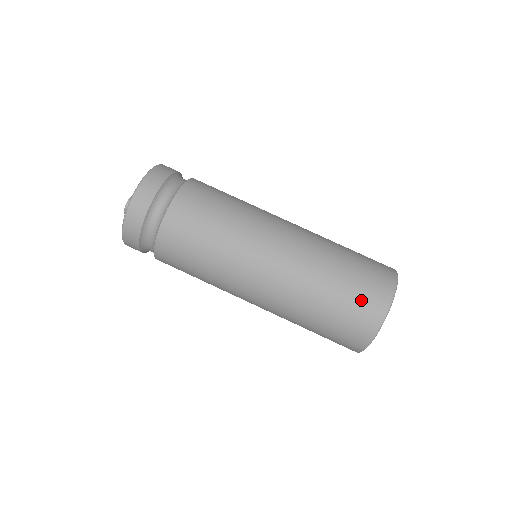
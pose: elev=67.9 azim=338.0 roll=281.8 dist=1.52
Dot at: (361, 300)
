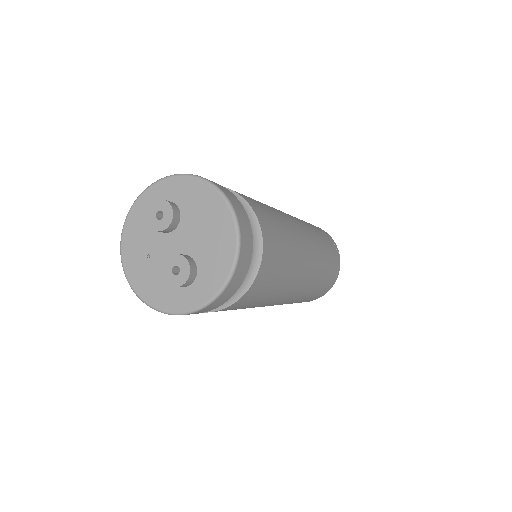
Dot at: (323, 291)
